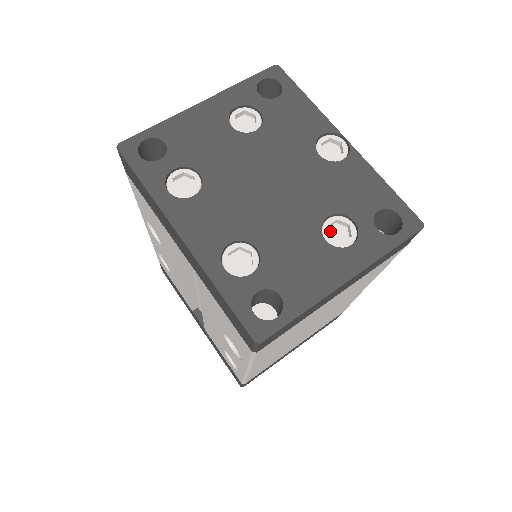
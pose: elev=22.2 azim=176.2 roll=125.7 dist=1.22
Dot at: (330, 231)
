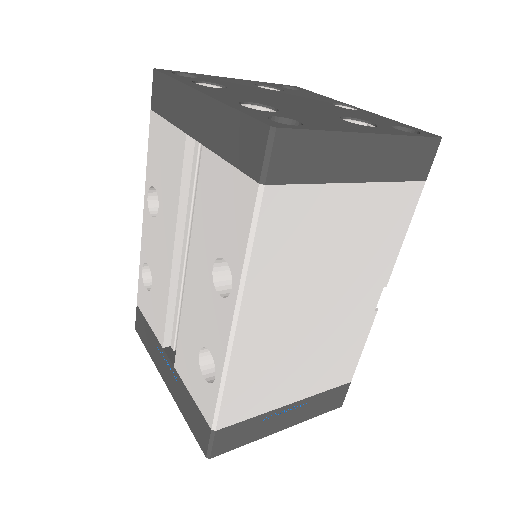
Dot at: occluded
